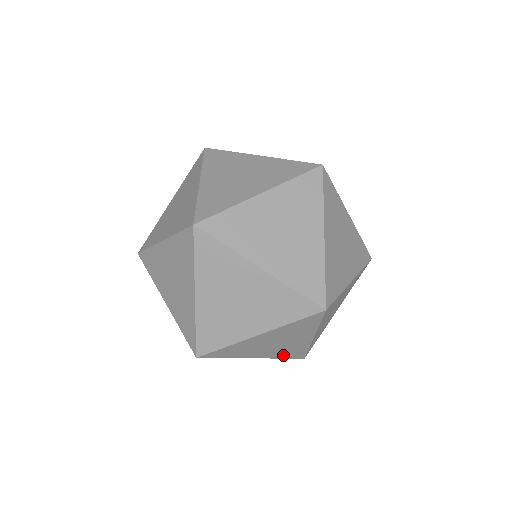
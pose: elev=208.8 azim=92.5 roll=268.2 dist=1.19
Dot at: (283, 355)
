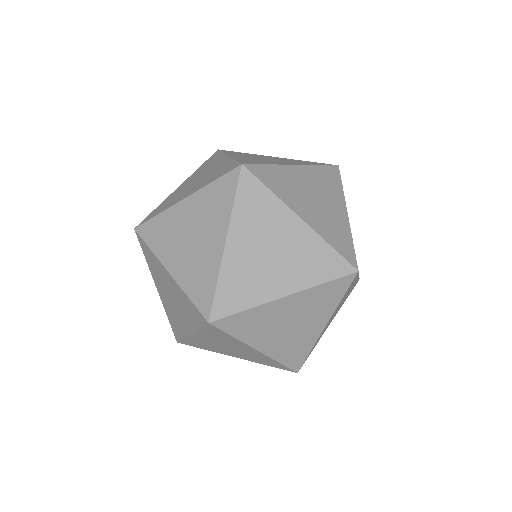
Dot at: (262, 362)
